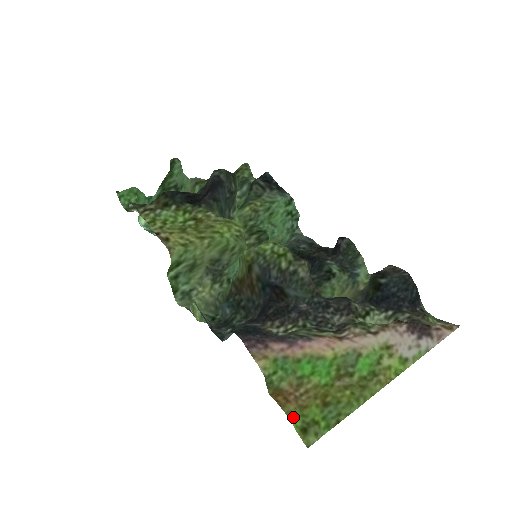
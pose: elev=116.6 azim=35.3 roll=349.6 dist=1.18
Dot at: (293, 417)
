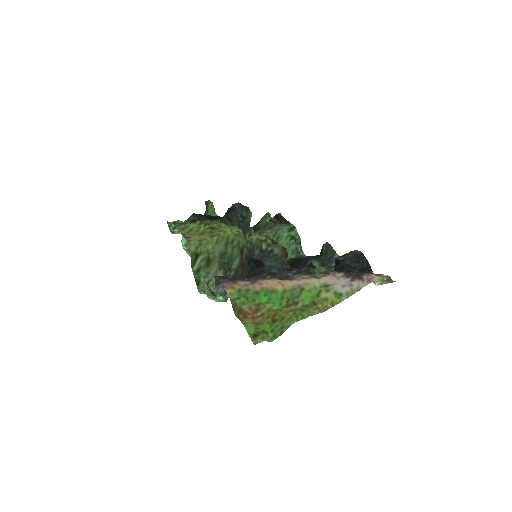
Dot at: (248, 327)
